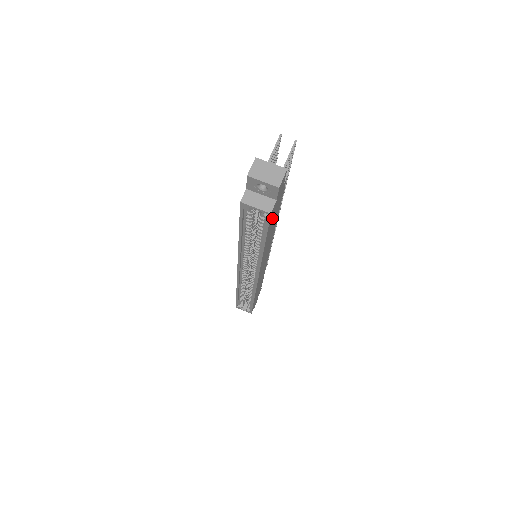
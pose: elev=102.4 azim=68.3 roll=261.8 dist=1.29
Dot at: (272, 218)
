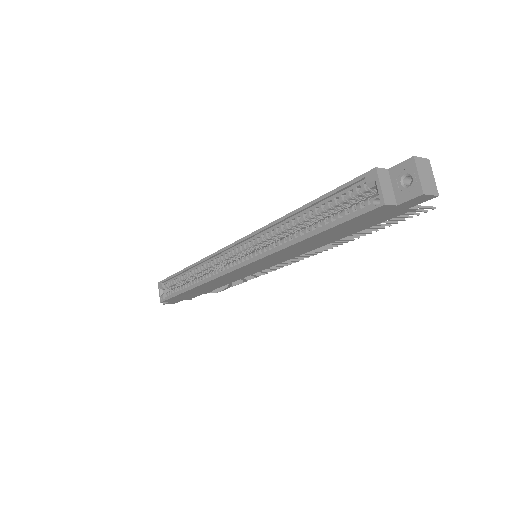
Dot at: (360, 220)
